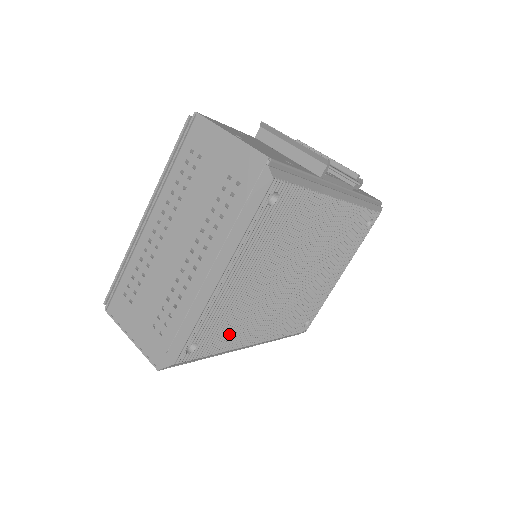
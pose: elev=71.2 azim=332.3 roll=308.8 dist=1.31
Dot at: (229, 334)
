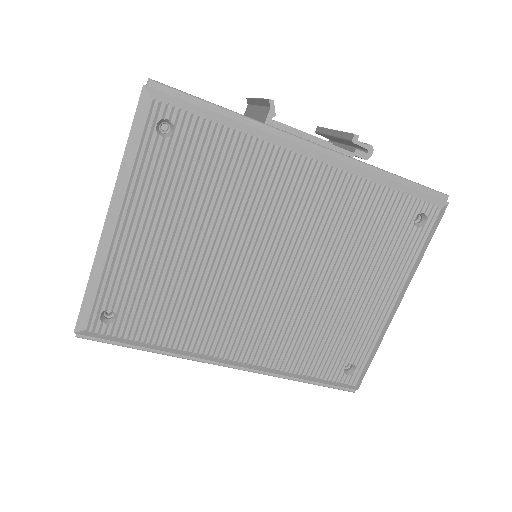
Dot at: (172, 321)
